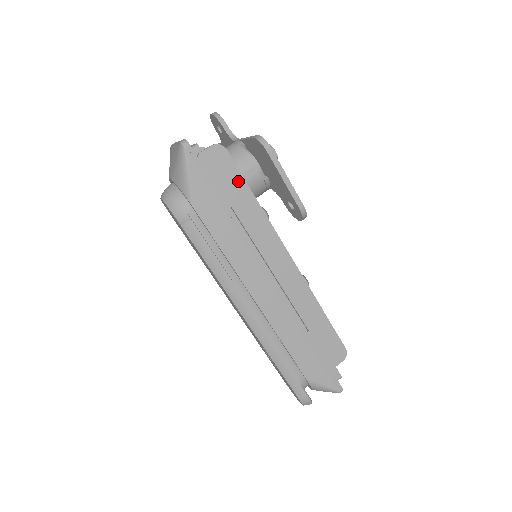
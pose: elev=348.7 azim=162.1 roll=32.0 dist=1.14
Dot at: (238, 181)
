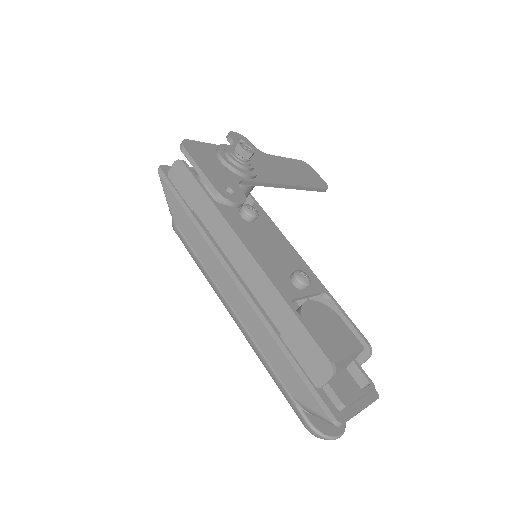
Dot at: (194, 186)
